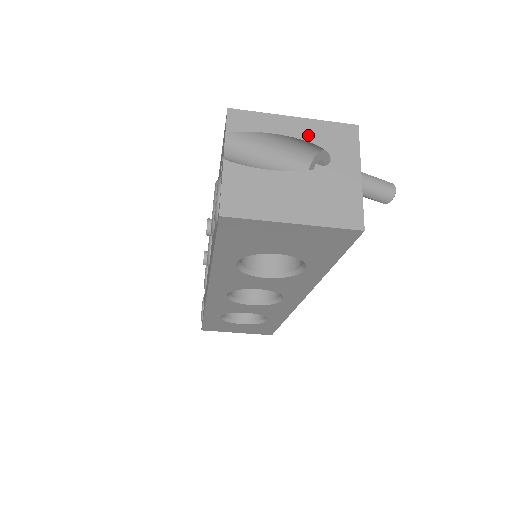
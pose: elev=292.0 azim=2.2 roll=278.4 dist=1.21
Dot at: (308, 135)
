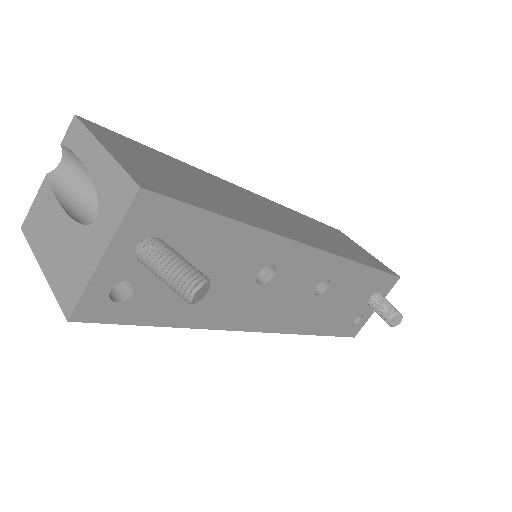
Dot at: (99, 177)
